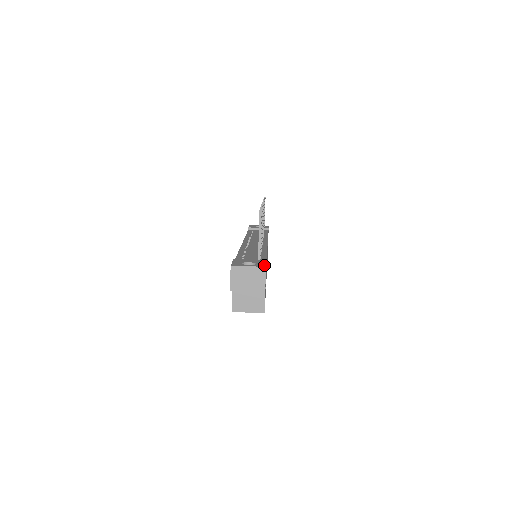
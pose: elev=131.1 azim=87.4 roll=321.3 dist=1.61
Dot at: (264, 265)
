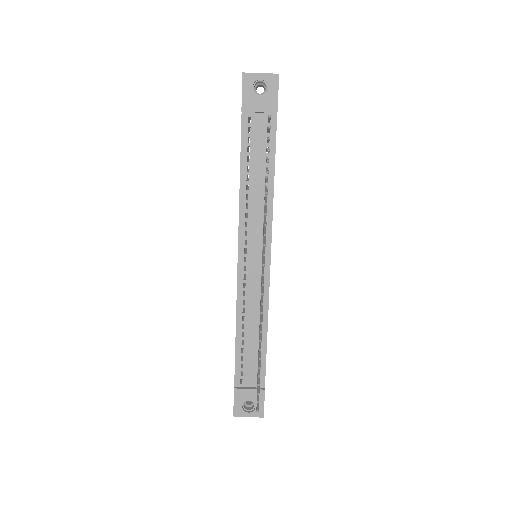
Dot at: (262, 413)
